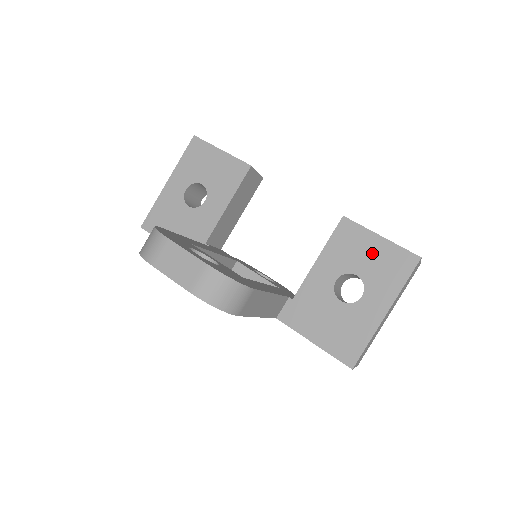
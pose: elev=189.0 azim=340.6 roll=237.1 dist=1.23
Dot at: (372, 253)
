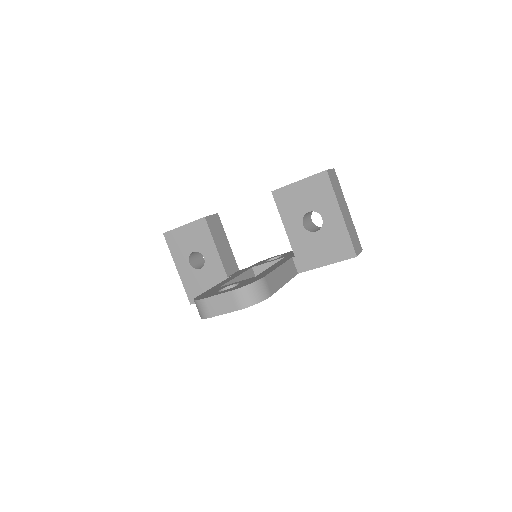
Dot at: (303, 194)
